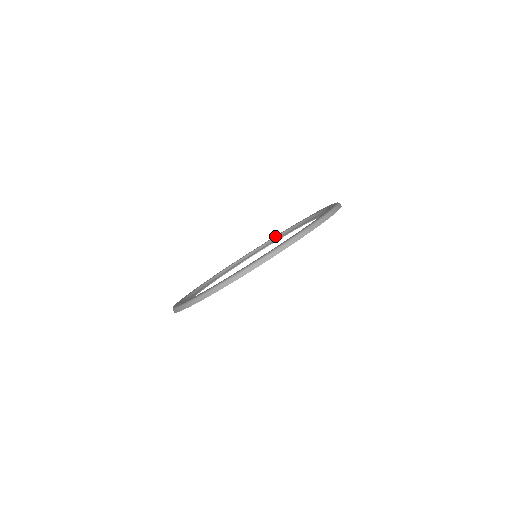
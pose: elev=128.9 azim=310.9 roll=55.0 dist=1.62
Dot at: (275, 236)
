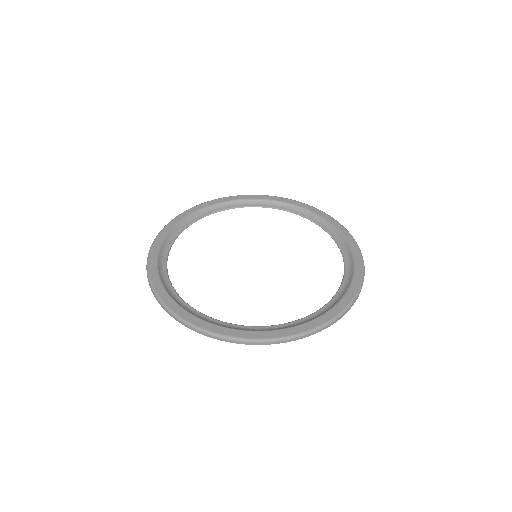
Dot at: (230, 200)
